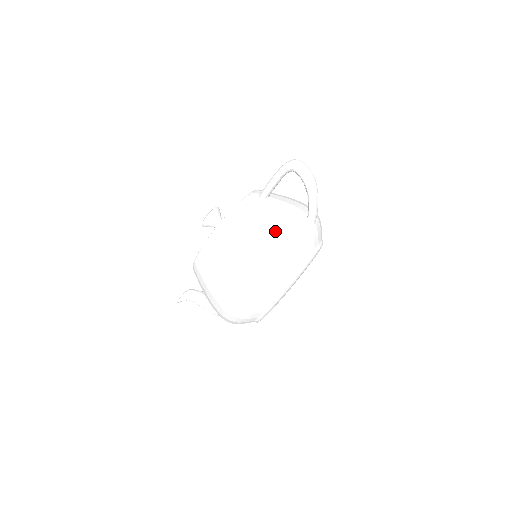
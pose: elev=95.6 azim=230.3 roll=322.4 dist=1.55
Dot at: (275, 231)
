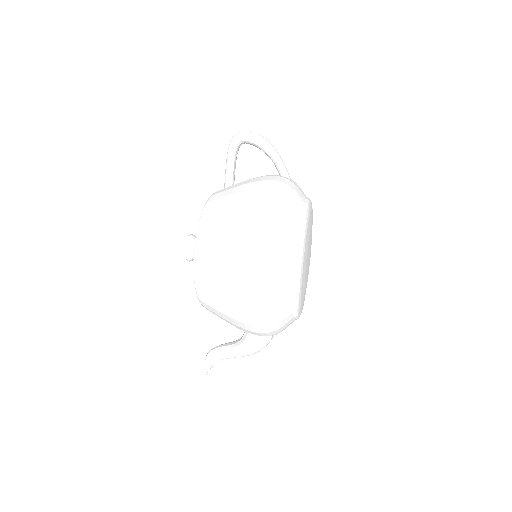
Dot at: (256, 189)
